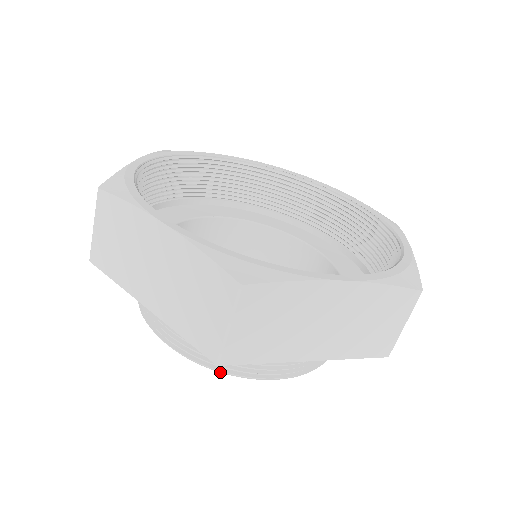
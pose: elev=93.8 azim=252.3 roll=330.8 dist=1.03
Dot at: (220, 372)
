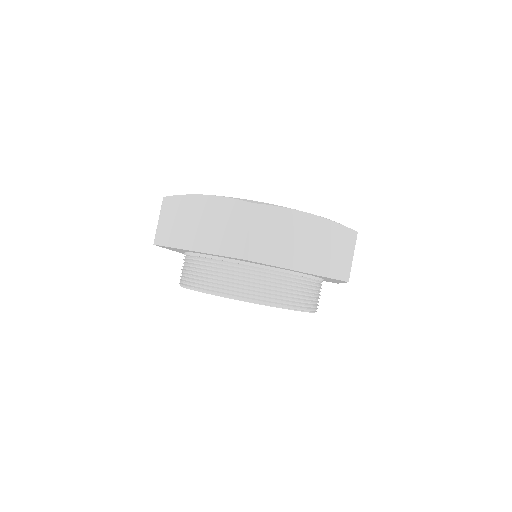
Dot at: (240, 300)
